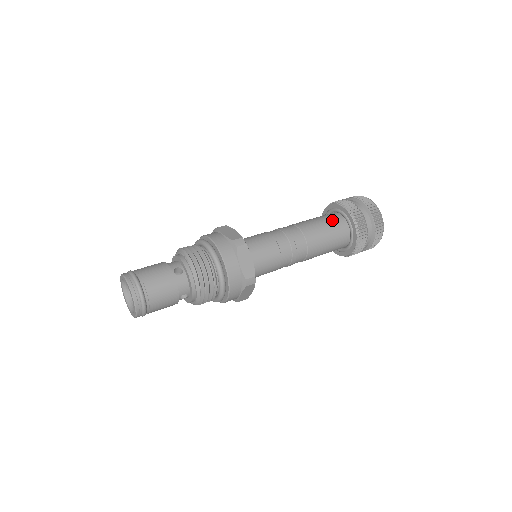
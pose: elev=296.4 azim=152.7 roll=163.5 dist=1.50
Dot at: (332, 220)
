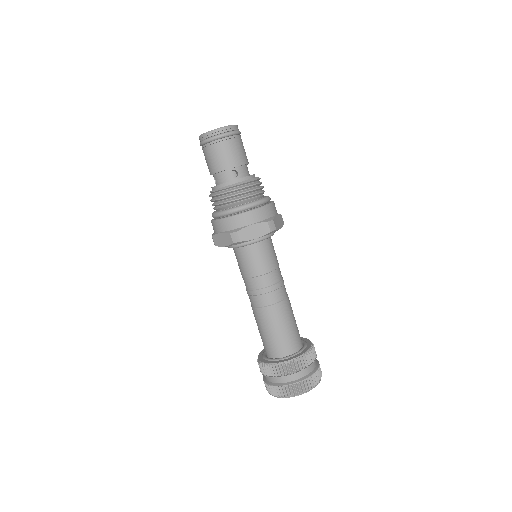
Dot at: occluded
